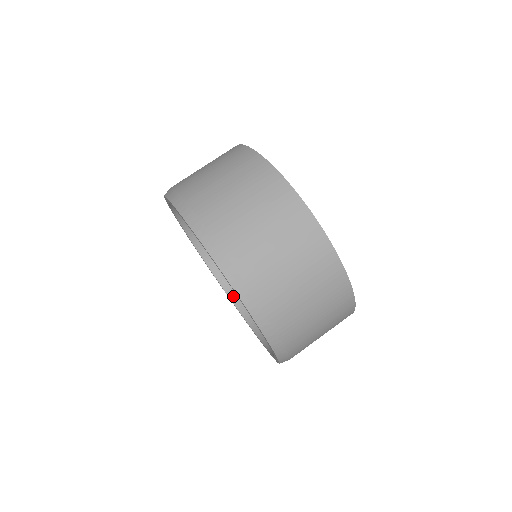
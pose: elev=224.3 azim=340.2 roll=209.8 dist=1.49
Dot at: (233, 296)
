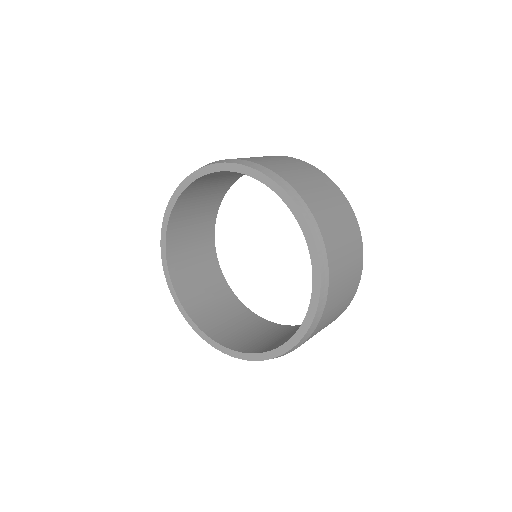
Dot at: (198, 322)
